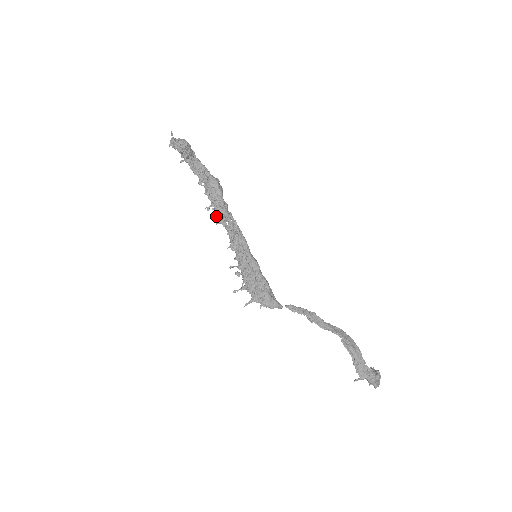
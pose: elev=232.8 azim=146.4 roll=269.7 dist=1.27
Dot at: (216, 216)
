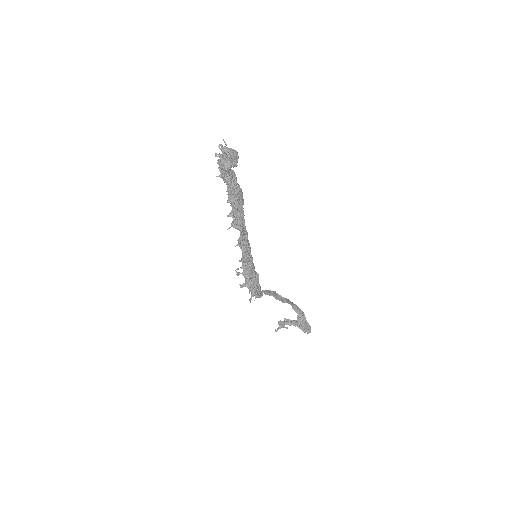
Dot at: (240, 225)
